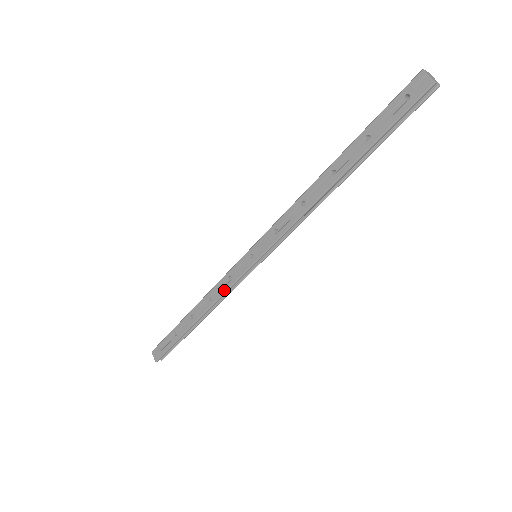
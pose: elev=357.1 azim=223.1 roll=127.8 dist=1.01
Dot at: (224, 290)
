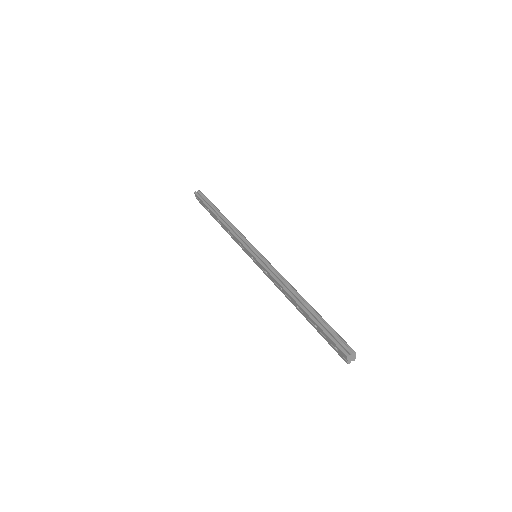
Dot at: (236, 242)
